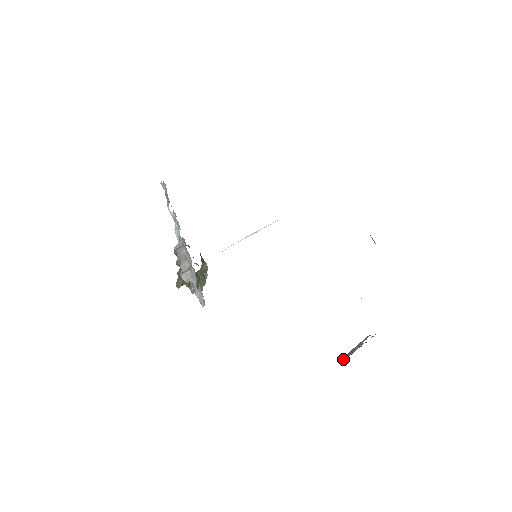
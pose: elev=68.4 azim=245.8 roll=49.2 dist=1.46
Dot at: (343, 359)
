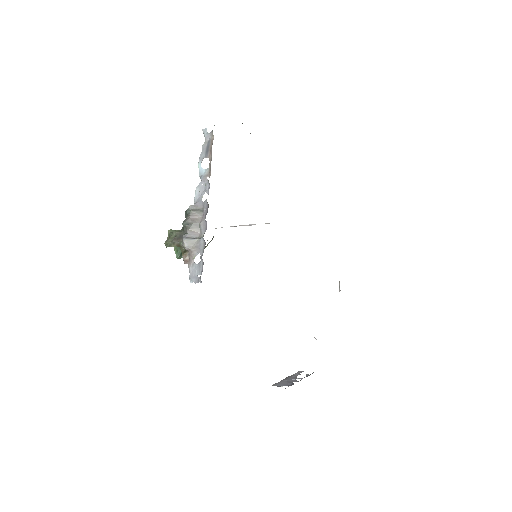
Dot at: (279, 386)
